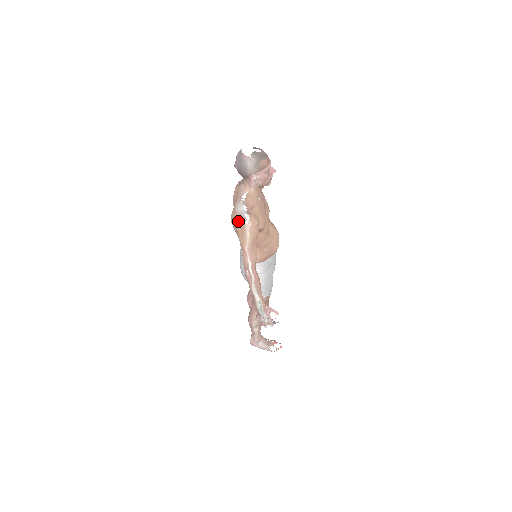
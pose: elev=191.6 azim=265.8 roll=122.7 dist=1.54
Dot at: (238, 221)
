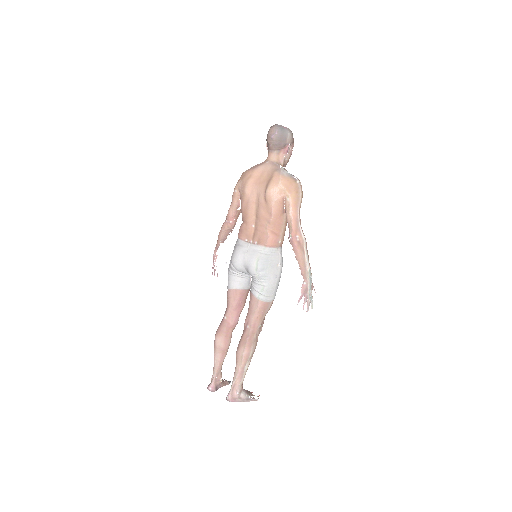
Dot at: (287, 183)
